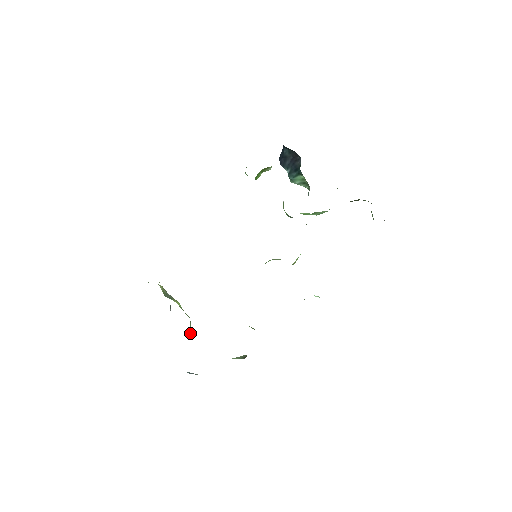
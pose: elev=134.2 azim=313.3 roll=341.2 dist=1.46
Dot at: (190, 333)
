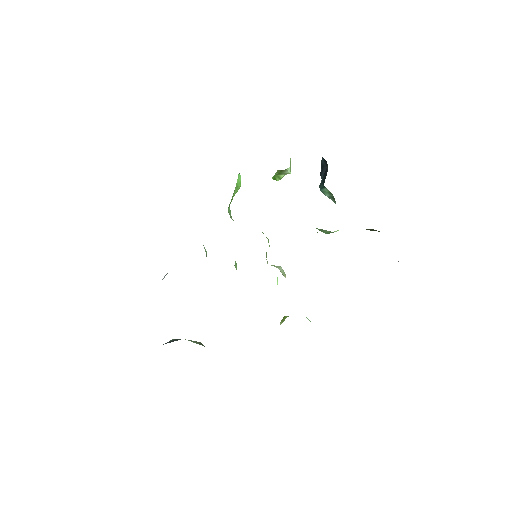
Dot at: occluded
